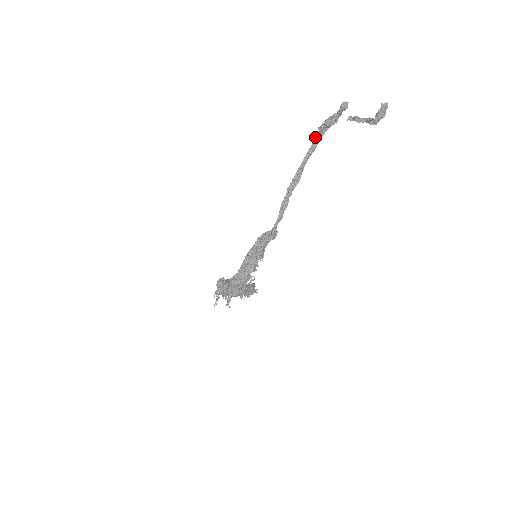
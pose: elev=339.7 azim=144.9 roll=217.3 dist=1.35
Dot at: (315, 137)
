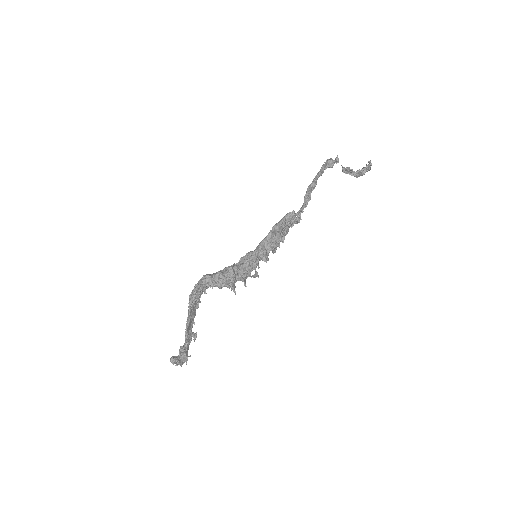
Dot at: (322, 166)
